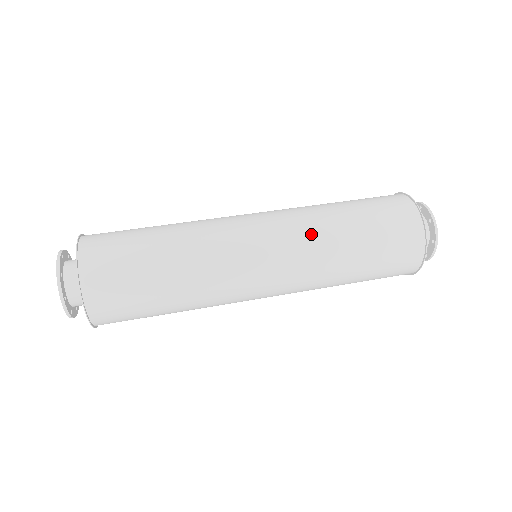
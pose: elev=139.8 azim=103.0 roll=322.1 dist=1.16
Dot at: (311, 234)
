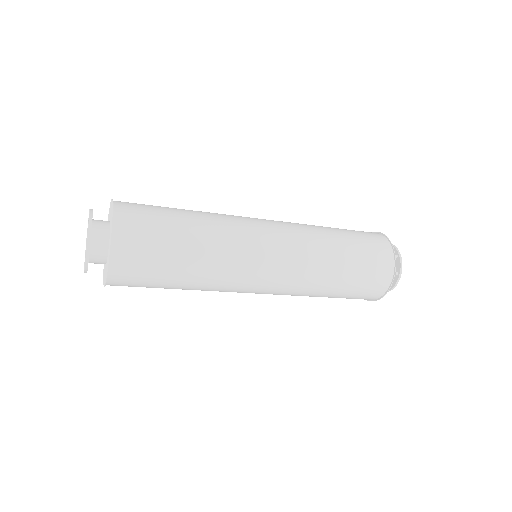
Dot at: (310, 241)
